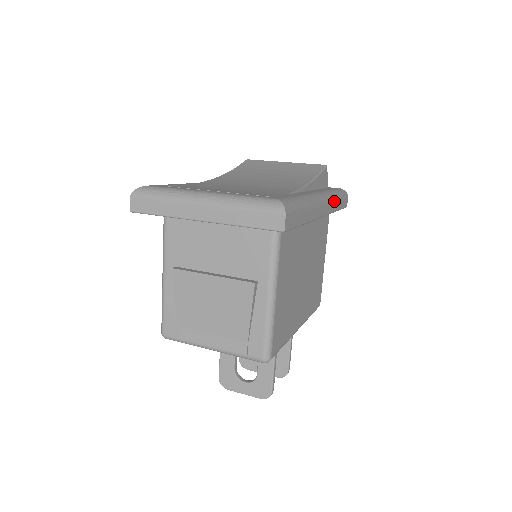
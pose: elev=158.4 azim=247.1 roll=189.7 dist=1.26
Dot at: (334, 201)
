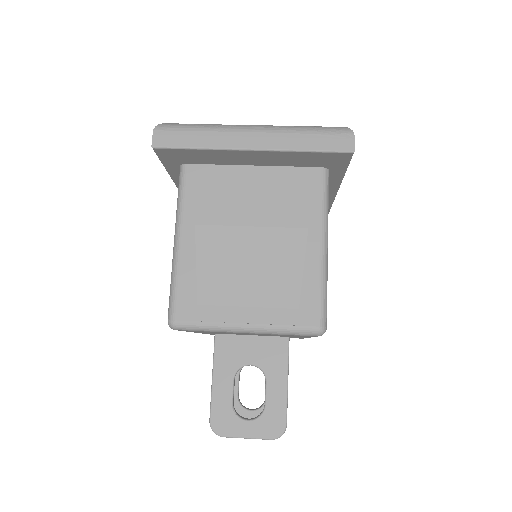
Dot at: occluded
